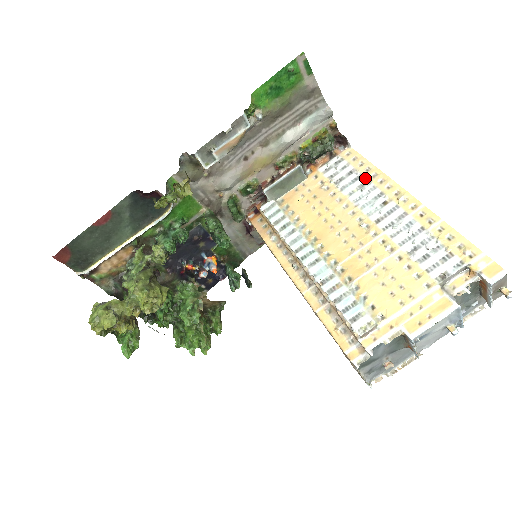
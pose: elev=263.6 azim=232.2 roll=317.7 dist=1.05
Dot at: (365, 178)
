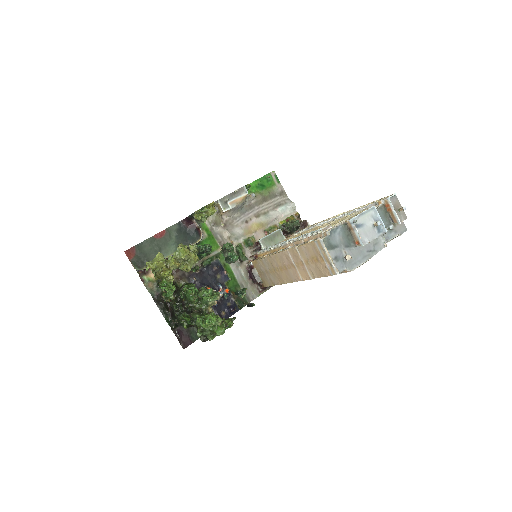
Dot at: occluded
